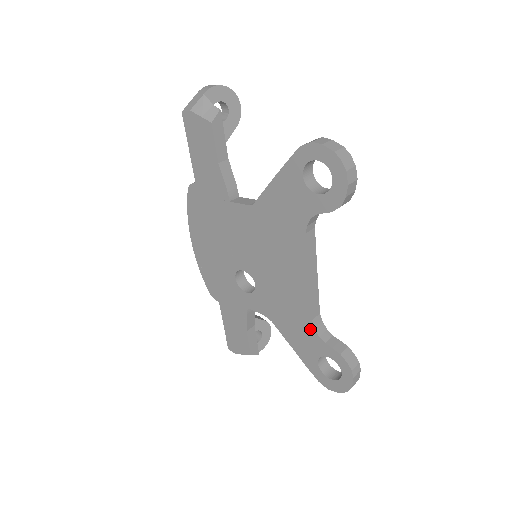
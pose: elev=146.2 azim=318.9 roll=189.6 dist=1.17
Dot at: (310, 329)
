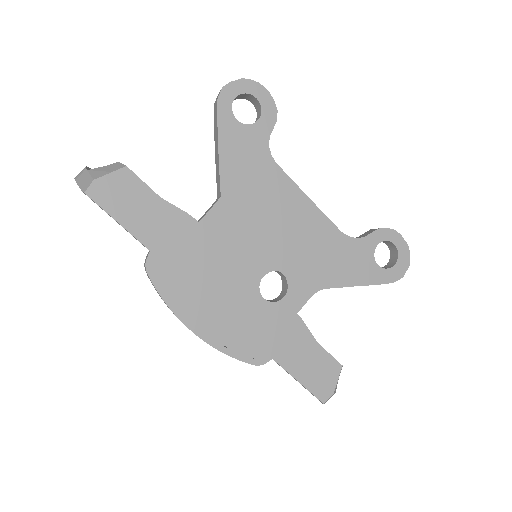
Dot at: (348, 242)
